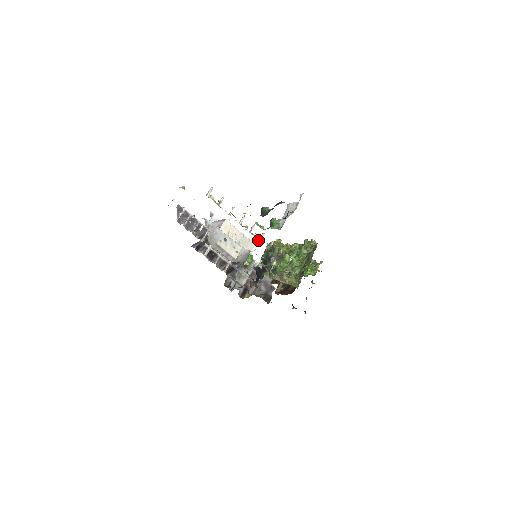
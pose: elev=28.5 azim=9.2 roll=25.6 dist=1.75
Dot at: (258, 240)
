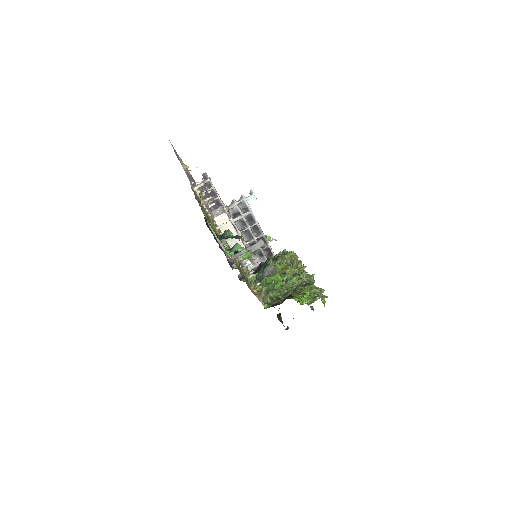
Dot at: occluded
